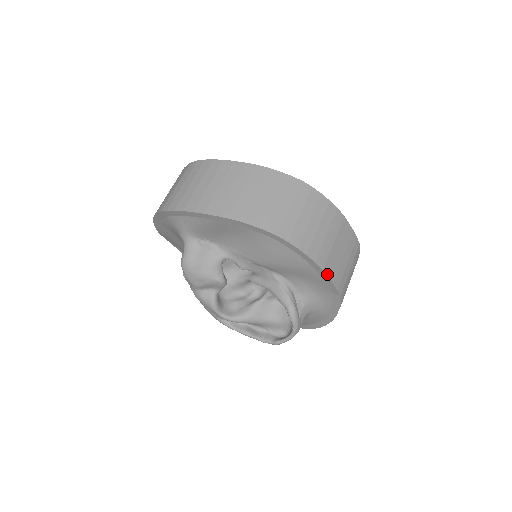
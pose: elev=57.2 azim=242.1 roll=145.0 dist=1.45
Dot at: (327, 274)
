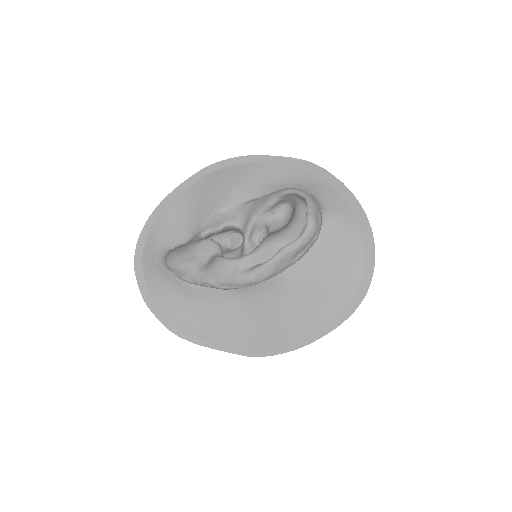
Dot at: (266, 156)
